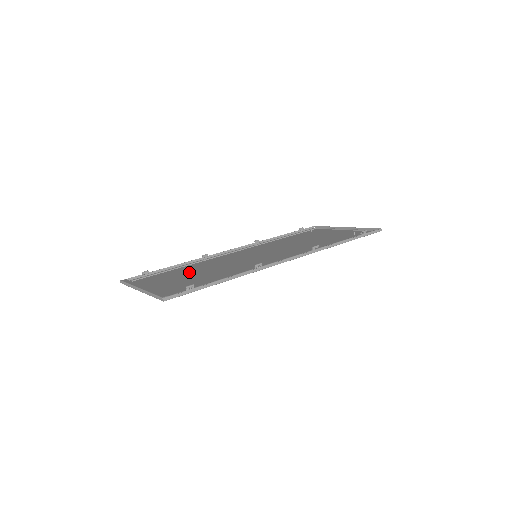
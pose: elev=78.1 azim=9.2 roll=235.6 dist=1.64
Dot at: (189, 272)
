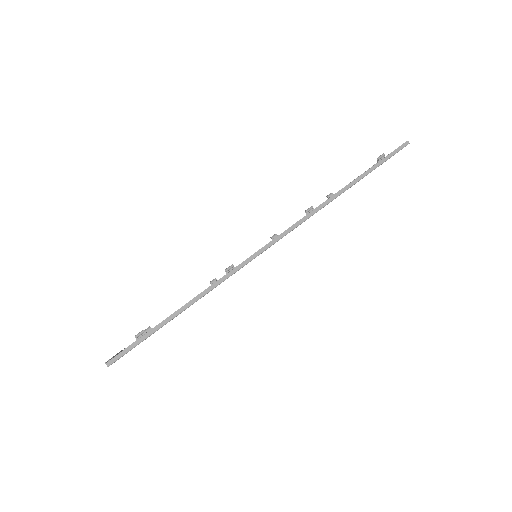
Dot at: occluded
